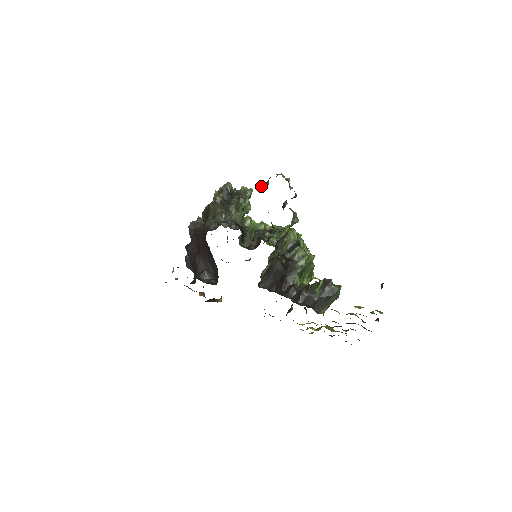
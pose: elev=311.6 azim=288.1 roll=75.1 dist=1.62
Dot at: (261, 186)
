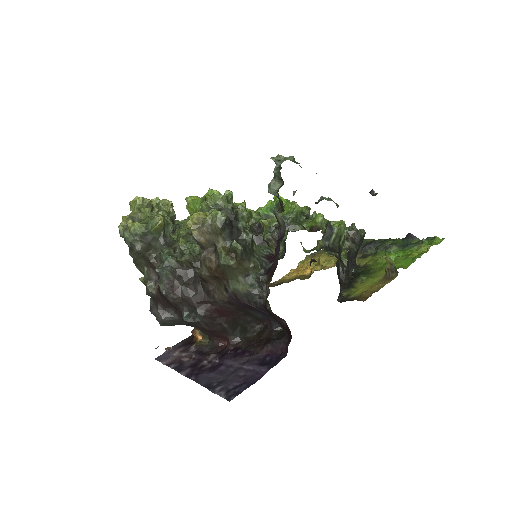
Dot at: (273, 192)
